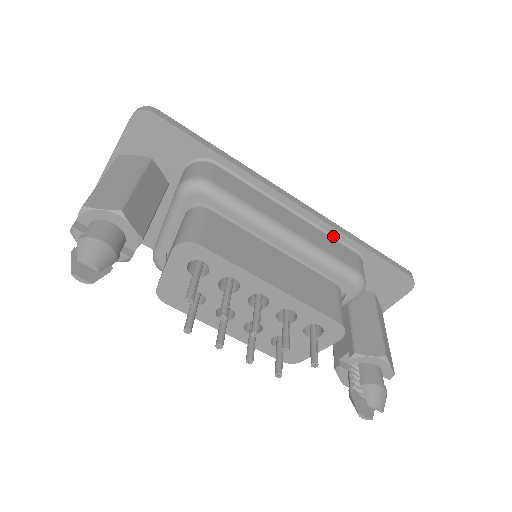
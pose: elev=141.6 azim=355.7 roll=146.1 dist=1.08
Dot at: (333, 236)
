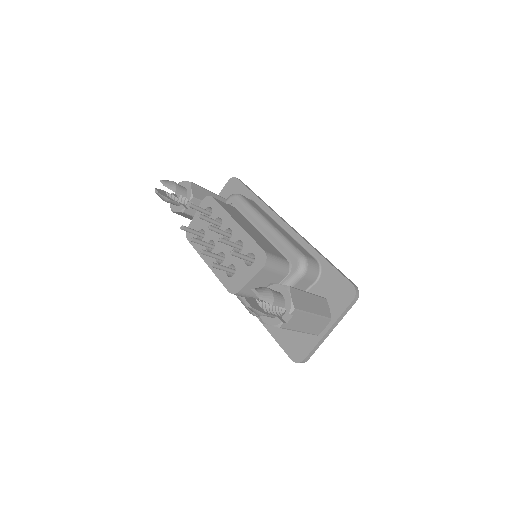
Dot at: (304, 247)
